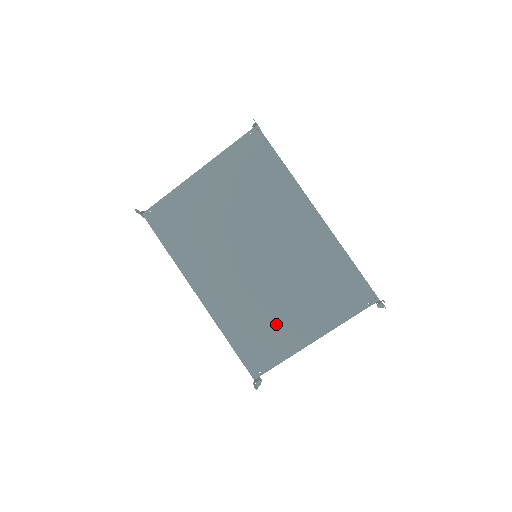
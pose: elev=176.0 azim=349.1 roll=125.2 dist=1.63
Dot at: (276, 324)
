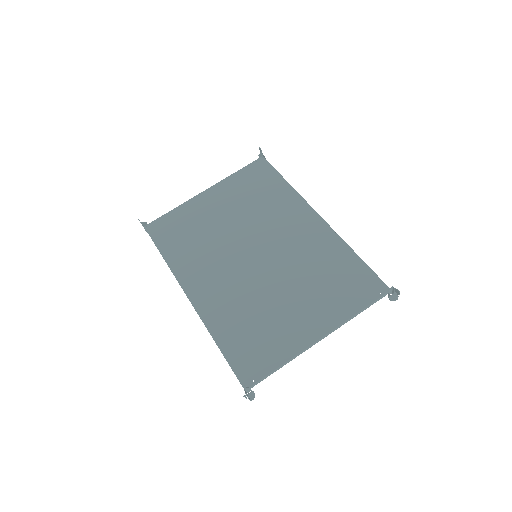
Dot at: (275, 322)
